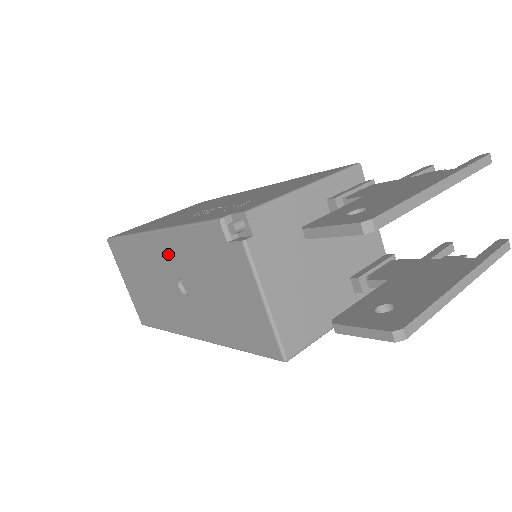
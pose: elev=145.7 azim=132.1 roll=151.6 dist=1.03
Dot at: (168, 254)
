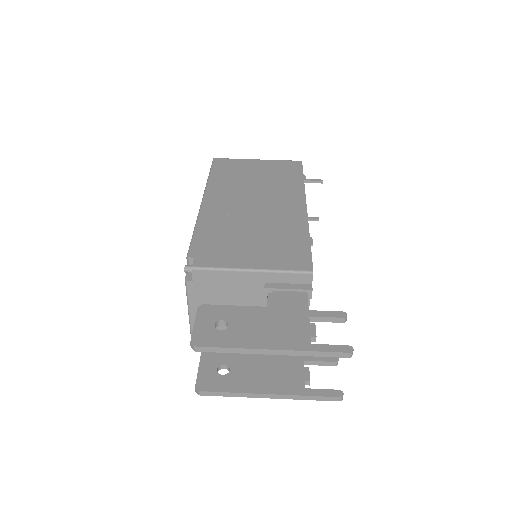
Dot at: occluded
